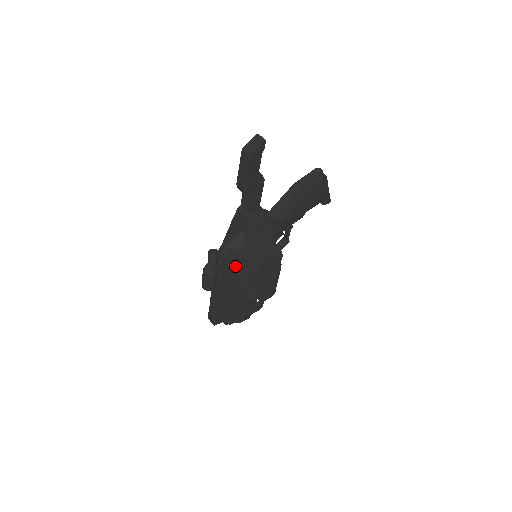
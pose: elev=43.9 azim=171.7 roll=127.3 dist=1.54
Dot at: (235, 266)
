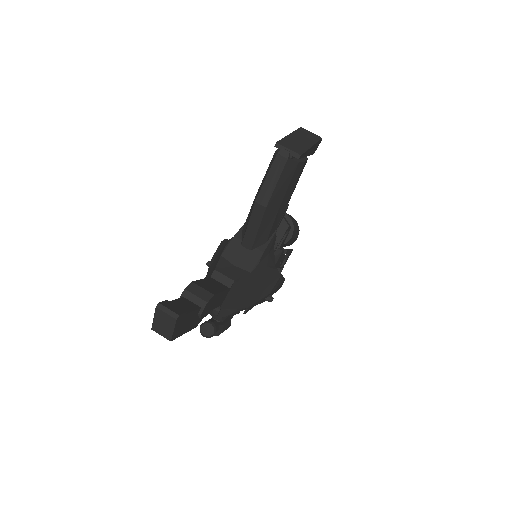
Dot at: occluded
